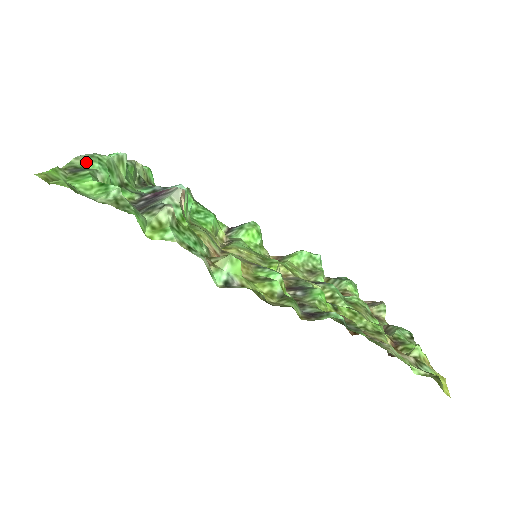
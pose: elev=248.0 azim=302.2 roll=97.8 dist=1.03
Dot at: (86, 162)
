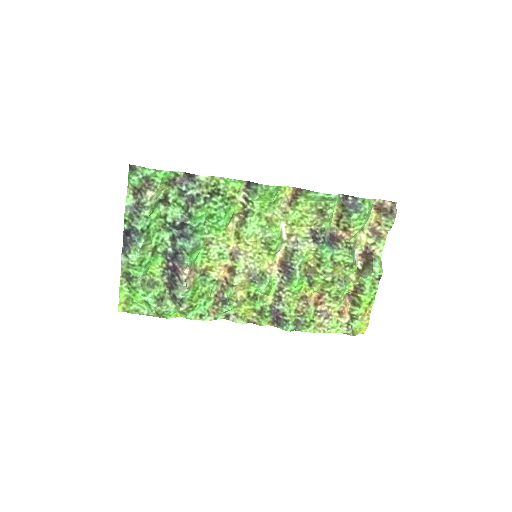
Dot at: (128, 268)
